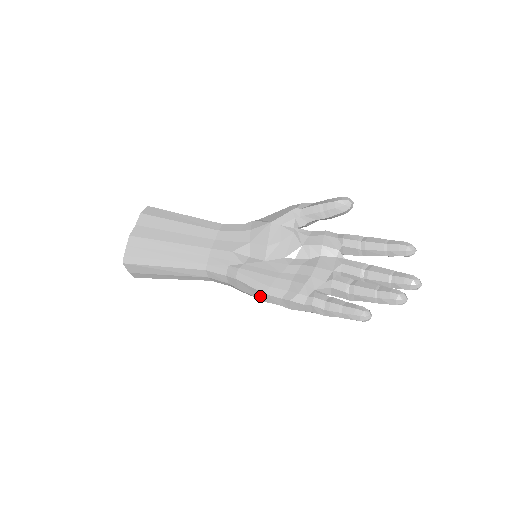
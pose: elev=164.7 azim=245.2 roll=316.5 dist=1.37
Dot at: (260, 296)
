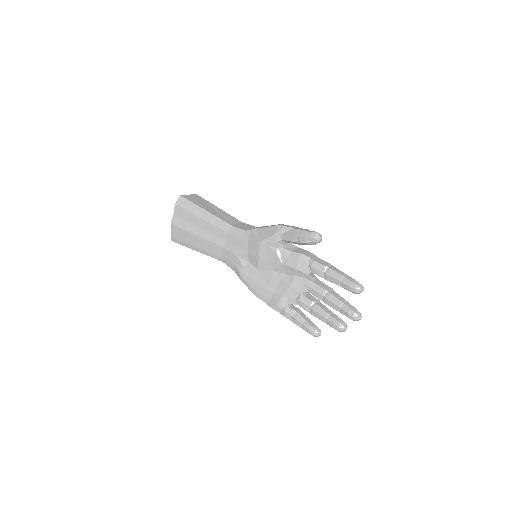
Dot at: occluded
